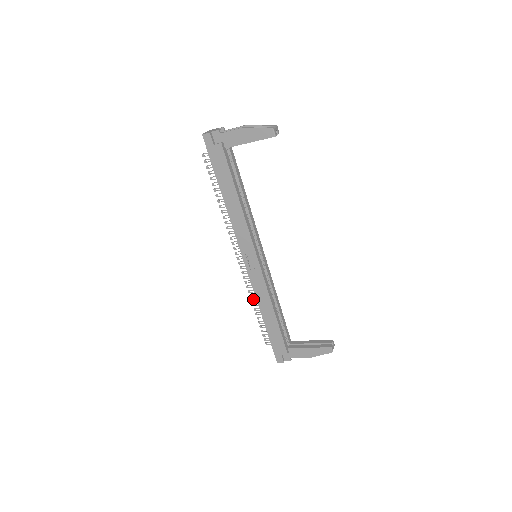
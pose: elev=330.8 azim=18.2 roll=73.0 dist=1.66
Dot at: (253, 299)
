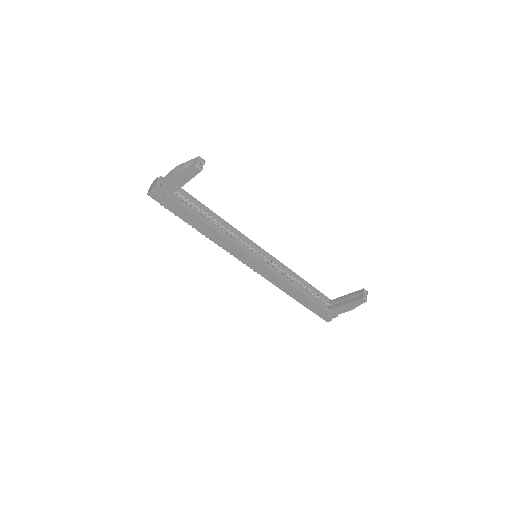
Dot at: occluded
